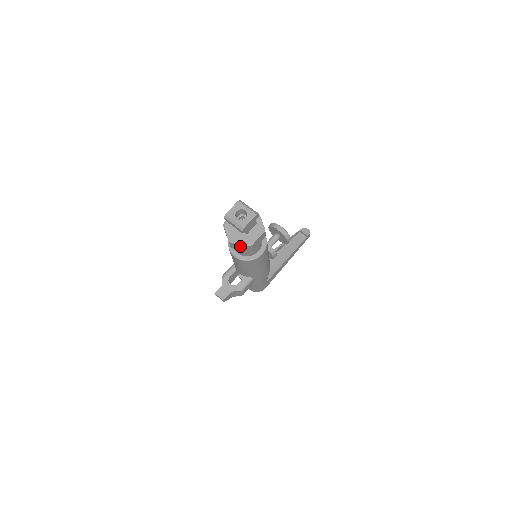
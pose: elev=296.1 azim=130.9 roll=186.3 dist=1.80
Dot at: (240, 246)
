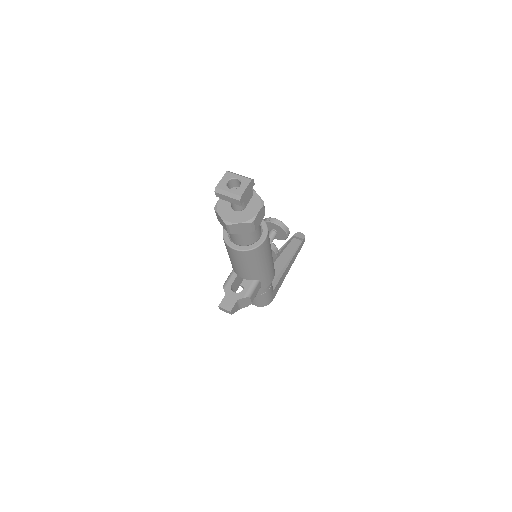
Dot at: (239, 227)
